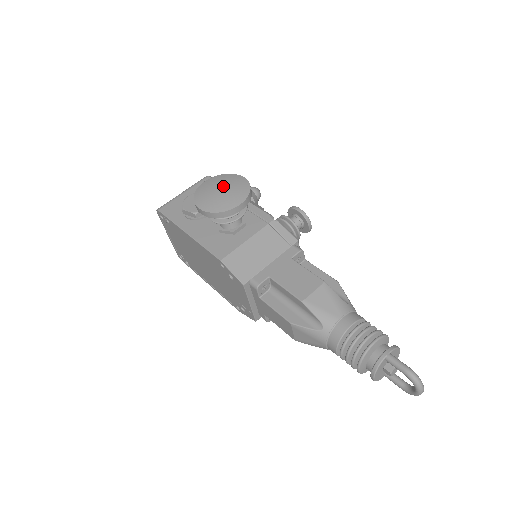
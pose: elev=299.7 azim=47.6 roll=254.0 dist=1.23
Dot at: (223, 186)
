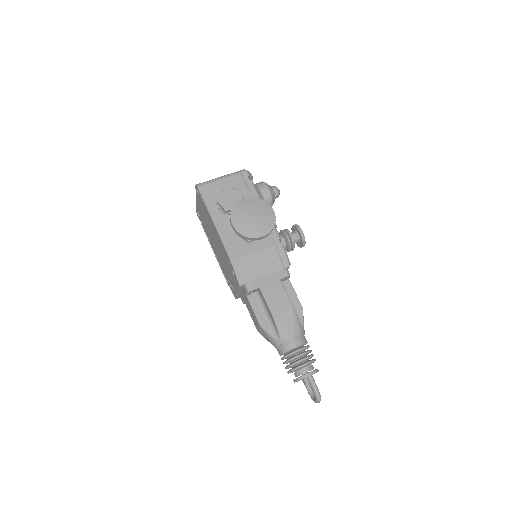
Dot at: (256, 213)
